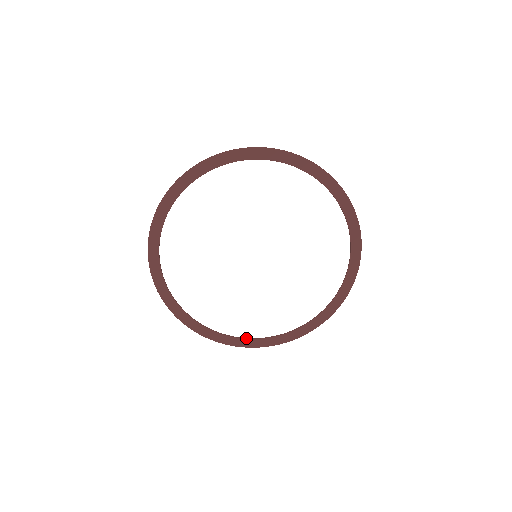
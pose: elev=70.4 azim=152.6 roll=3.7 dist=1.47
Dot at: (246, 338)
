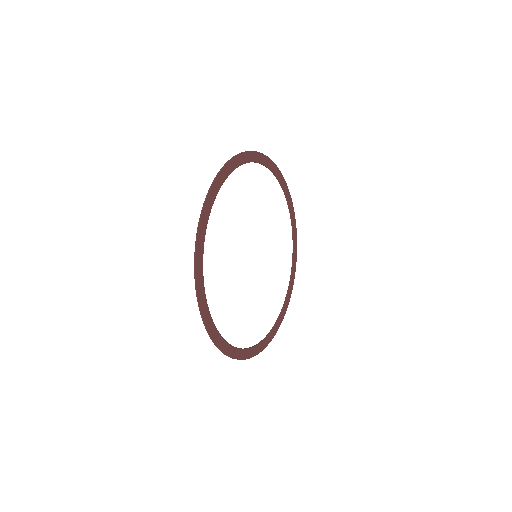
Dot at: (275, 324)
